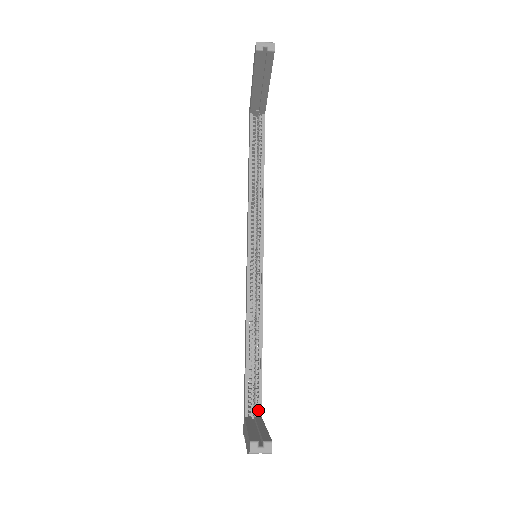
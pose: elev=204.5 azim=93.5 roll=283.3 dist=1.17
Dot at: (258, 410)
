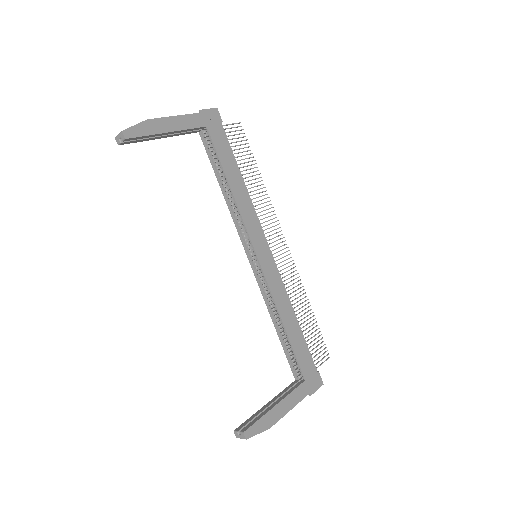
Dot at: (302, 375)
